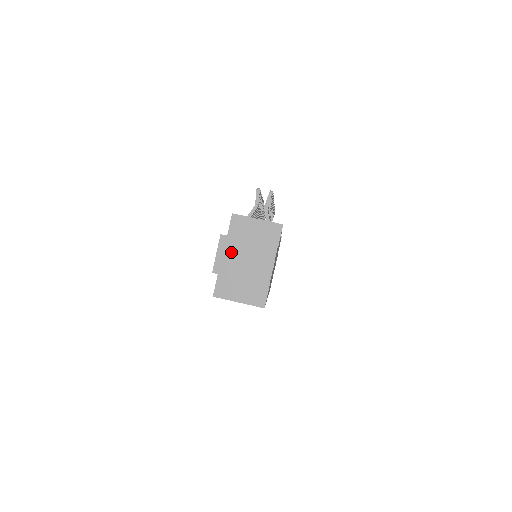
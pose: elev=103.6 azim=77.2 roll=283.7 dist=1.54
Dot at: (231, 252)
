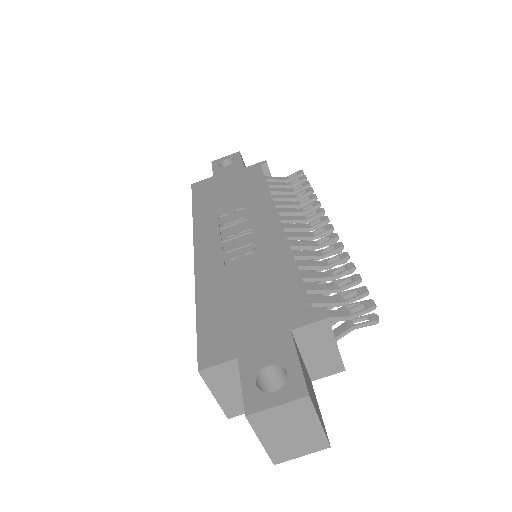
Dot at: (291, 417)
